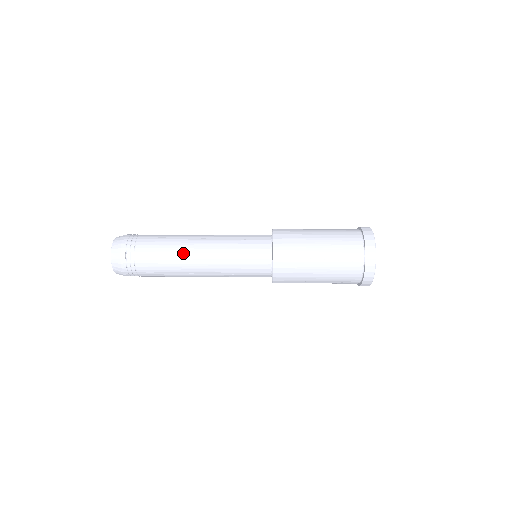
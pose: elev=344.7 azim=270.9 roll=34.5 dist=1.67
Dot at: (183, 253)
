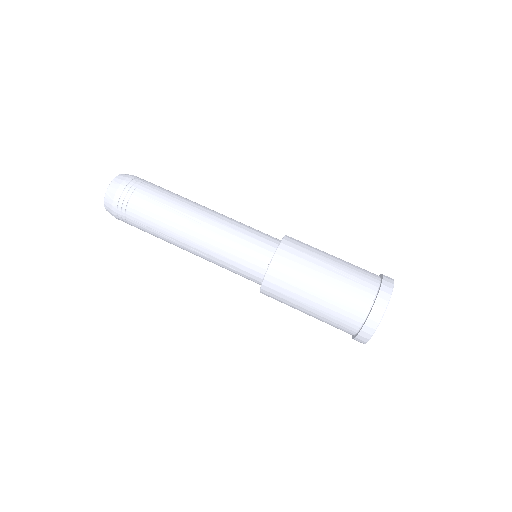
Dot at: occluded
